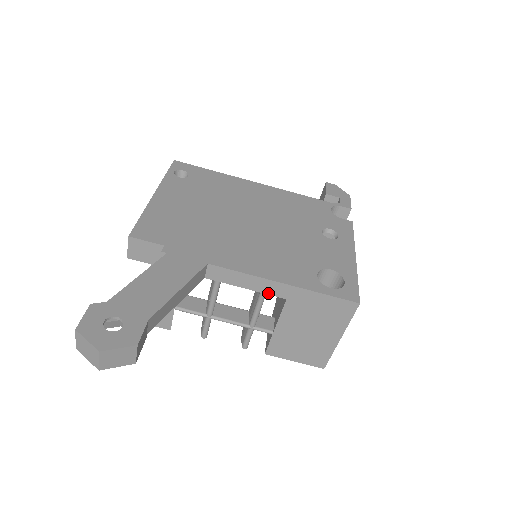
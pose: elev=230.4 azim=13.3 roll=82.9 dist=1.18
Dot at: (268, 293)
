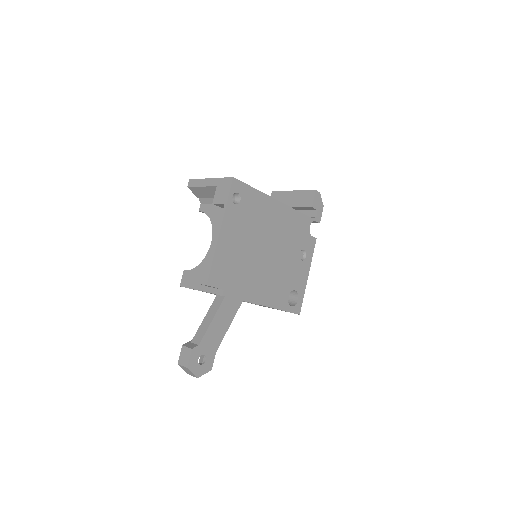
Dot at: occluded
